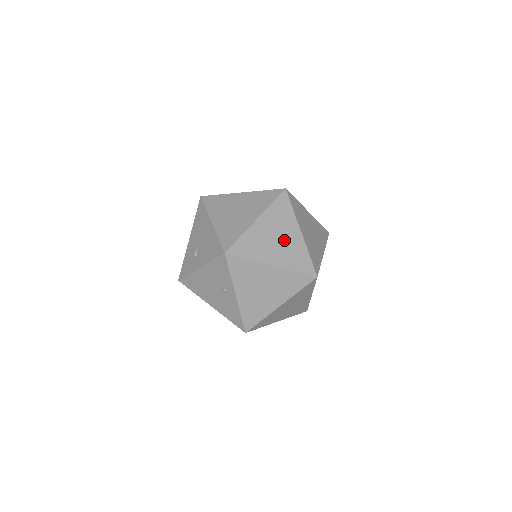
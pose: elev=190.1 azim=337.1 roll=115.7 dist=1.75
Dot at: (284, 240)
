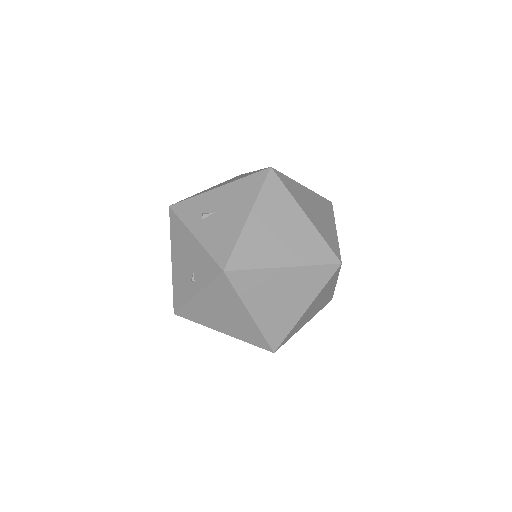
Dot at: (285, 304)
